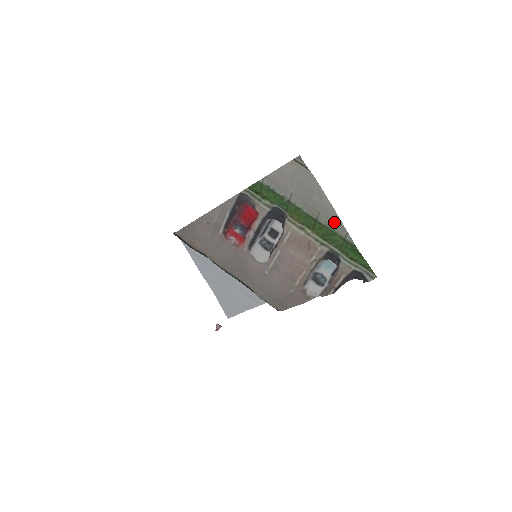
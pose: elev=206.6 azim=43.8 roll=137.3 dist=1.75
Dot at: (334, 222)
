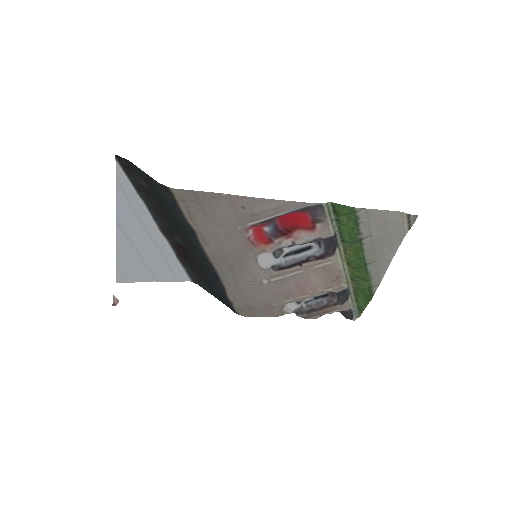
Dot at: (378, 273)
